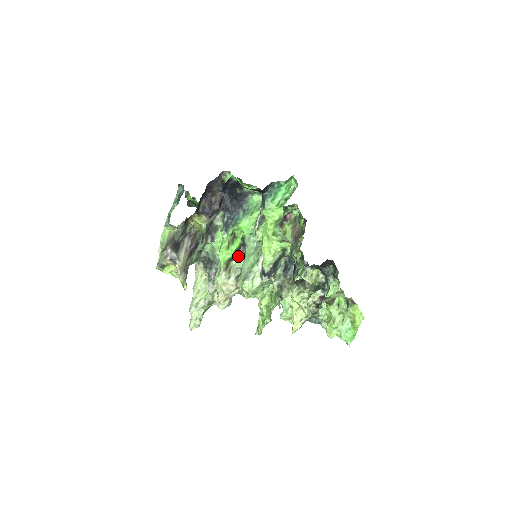
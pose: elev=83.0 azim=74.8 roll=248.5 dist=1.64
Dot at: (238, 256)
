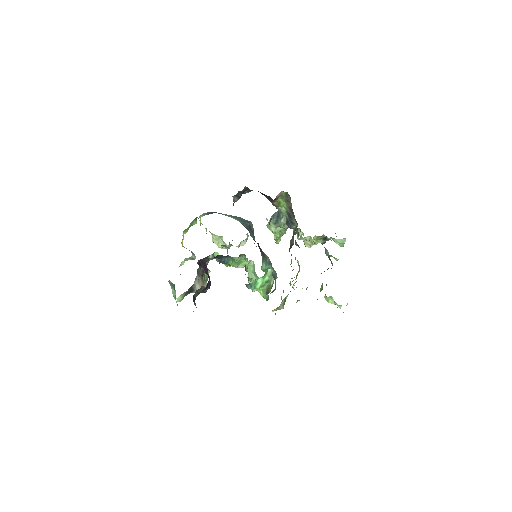
Dot at: occluded
